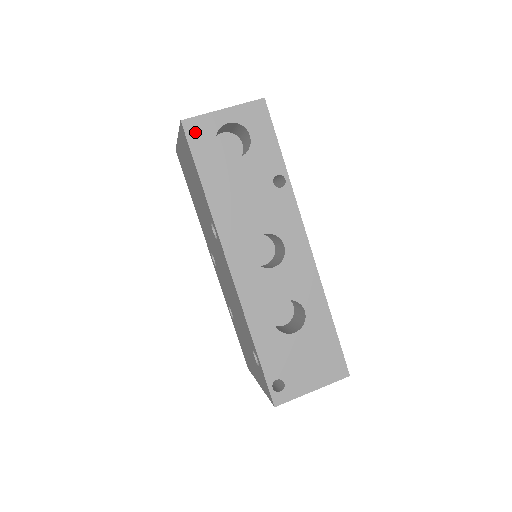
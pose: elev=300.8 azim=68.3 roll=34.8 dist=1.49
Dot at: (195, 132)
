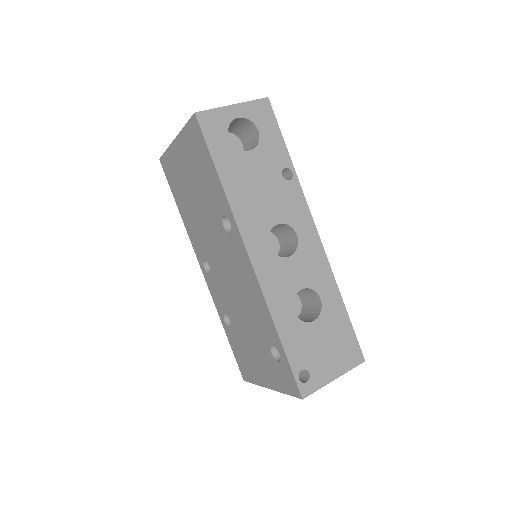
Dot at: (209, 124)
